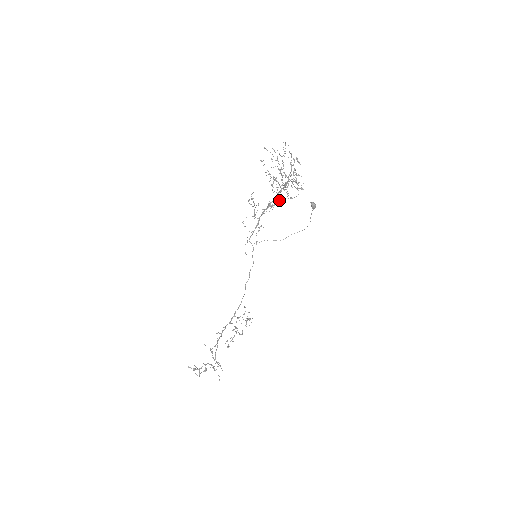
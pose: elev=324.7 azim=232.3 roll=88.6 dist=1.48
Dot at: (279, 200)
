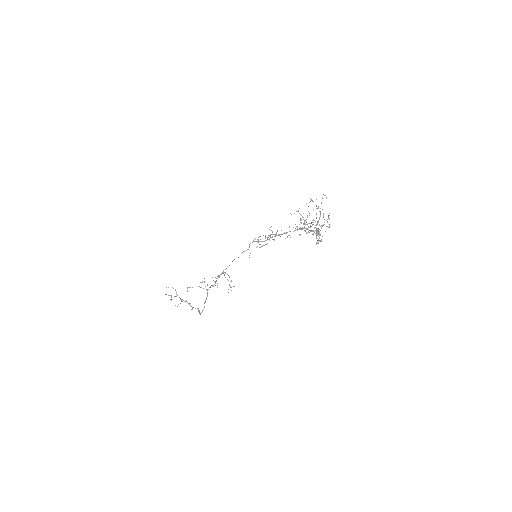
Dot at: (295, 228)
